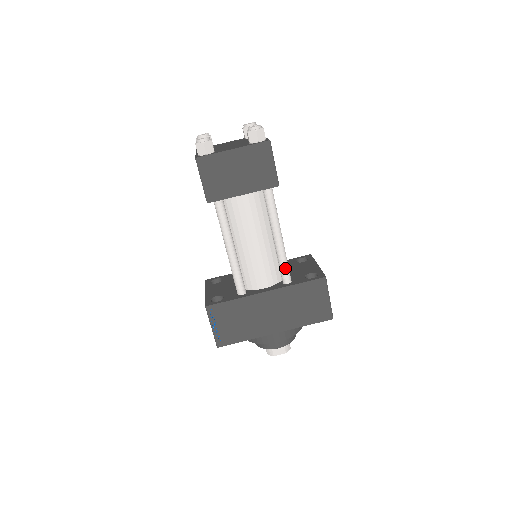
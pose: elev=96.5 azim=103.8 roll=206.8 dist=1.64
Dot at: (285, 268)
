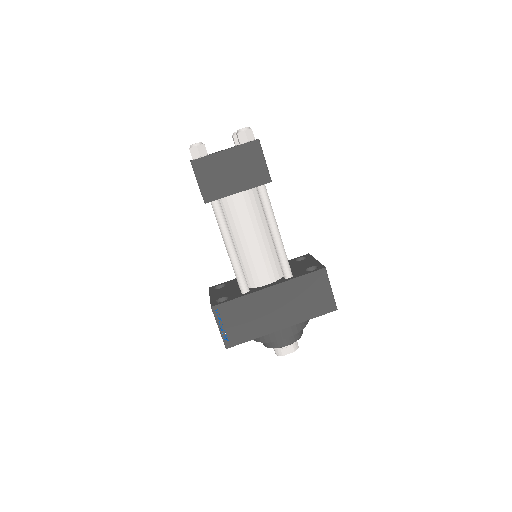
Dot at: (285, 262)
